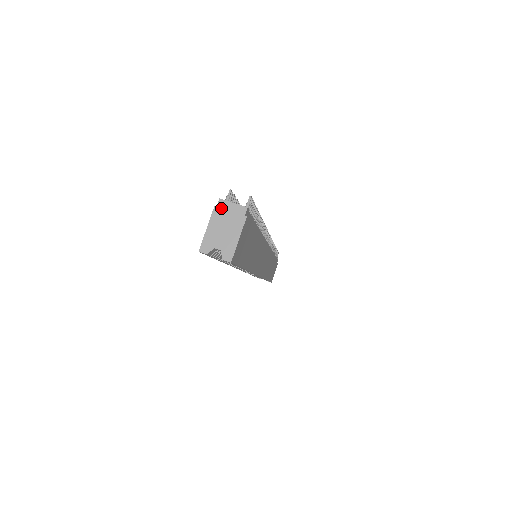
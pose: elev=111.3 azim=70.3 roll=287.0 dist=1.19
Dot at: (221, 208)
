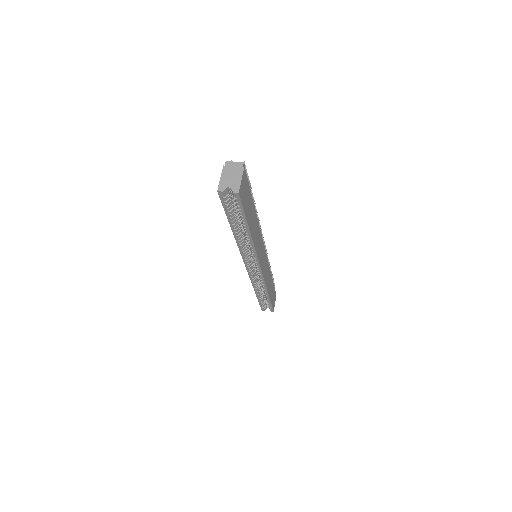
Dot at: (228, 166)
